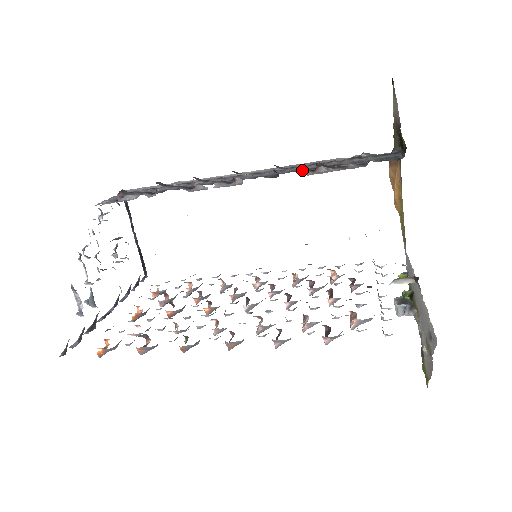
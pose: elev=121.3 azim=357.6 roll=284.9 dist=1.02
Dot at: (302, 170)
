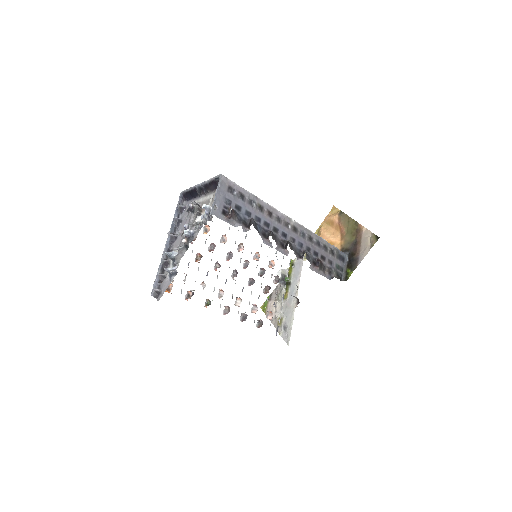
Dot at: (312, 264)
